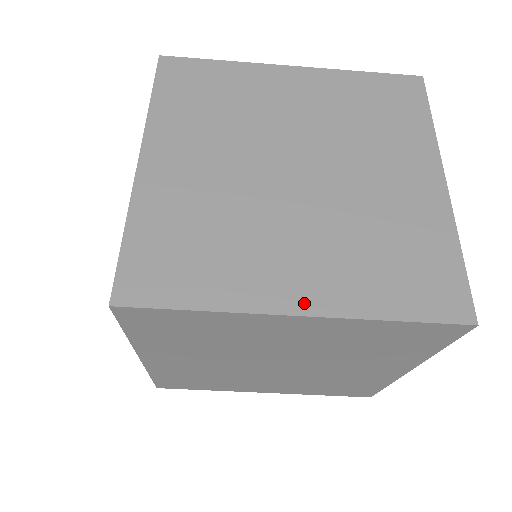
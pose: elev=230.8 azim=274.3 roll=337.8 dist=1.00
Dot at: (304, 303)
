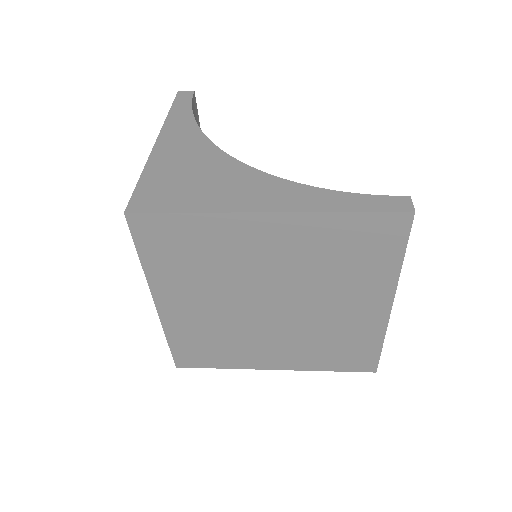
Dot at: (278, 366)
